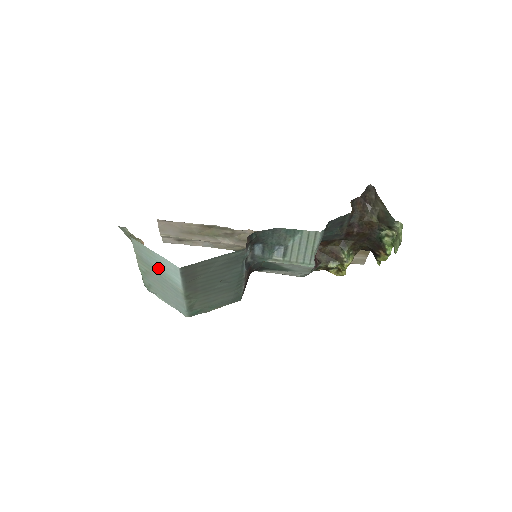
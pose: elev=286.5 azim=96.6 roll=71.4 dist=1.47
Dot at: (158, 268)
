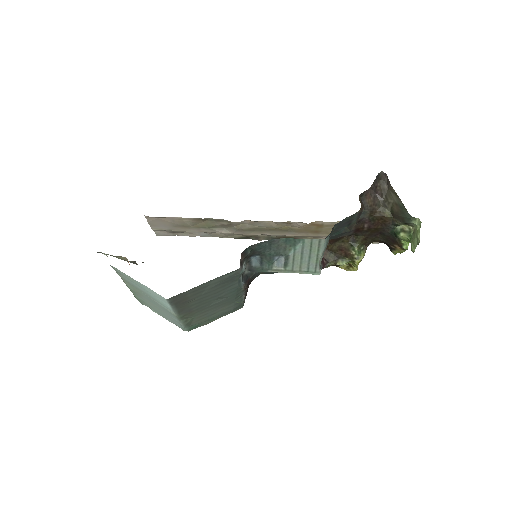
Dot at: (146, 292)
